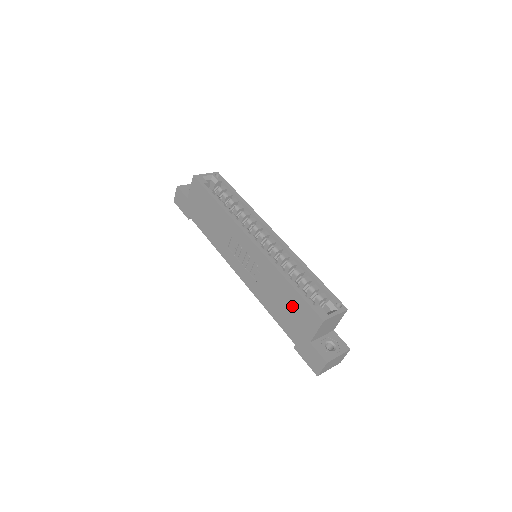
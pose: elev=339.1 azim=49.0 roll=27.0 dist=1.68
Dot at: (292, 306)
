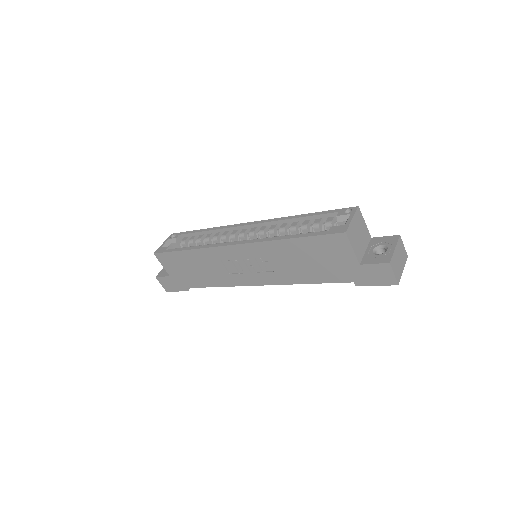
Dot at: (314, 254)
